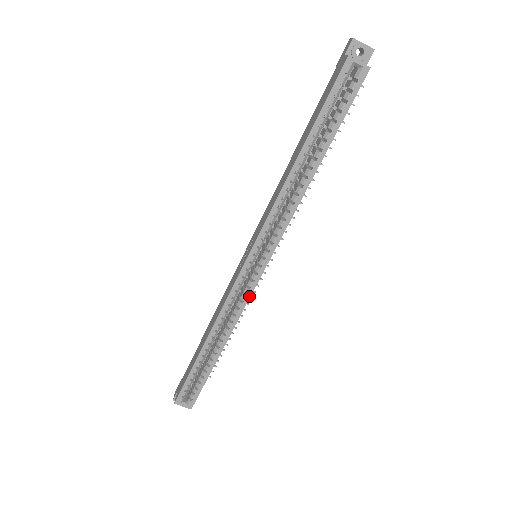
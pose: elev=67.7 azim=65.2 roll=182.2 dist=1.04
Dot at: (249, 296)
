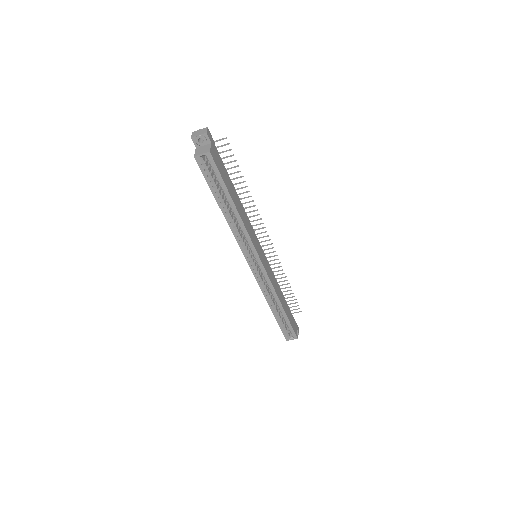
Dot at: (268, 279)
